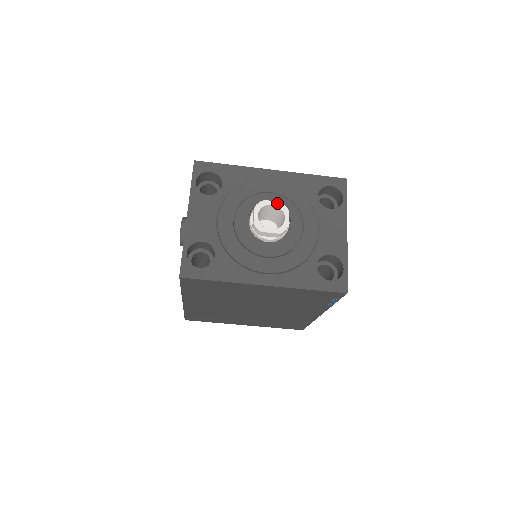
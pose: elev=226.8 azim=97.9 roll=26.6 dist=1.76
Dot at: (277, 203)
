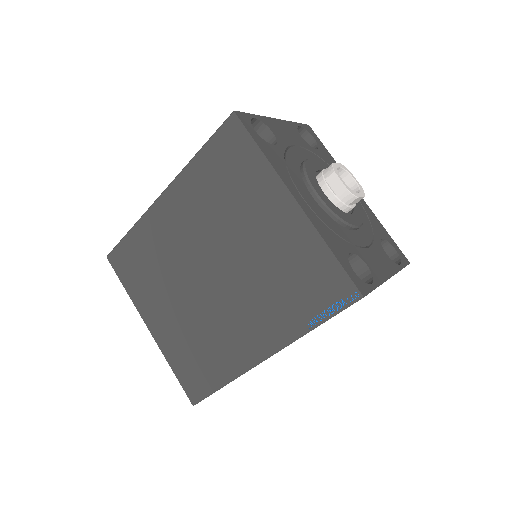
Dot at: (359, 184)
